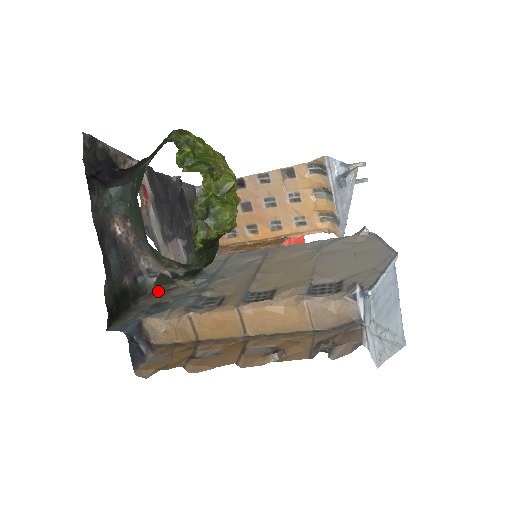
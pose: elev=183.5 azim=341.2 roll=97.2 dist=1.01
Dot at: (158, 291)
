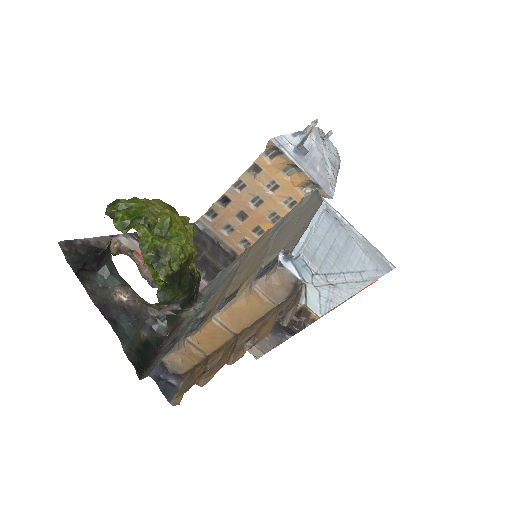
Dot at: (173, 329)
